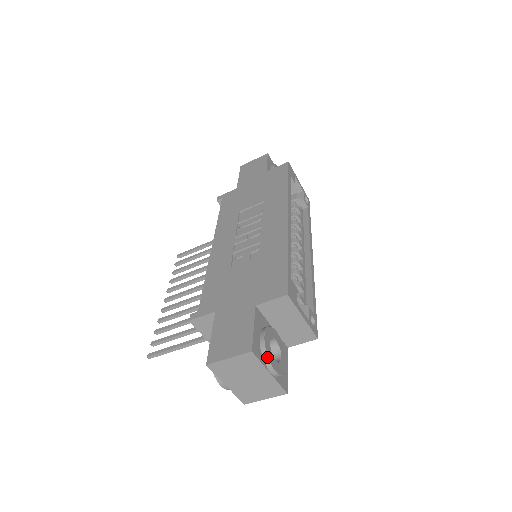
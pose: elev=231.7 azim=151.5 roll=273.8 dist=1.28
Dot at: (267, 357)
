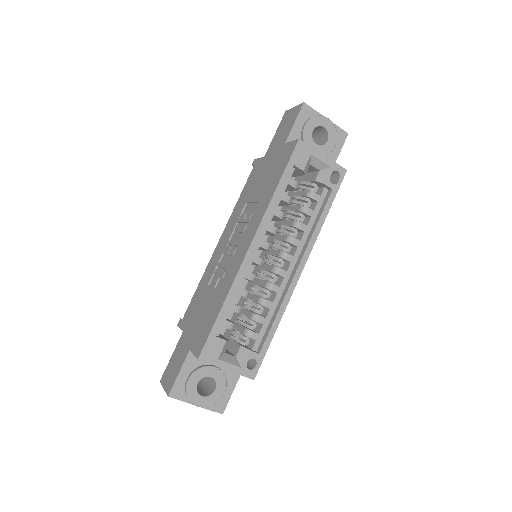
Dot at: (188, 398)
